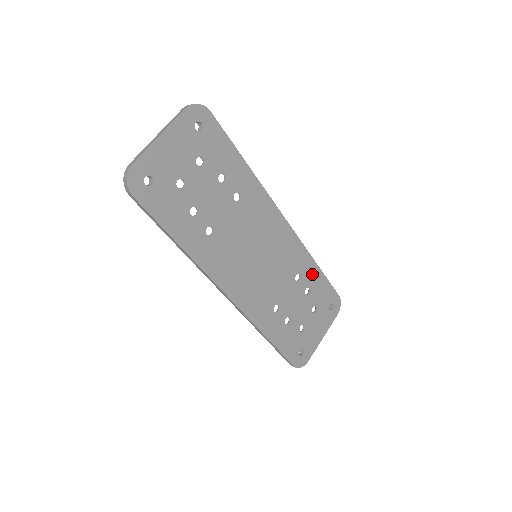
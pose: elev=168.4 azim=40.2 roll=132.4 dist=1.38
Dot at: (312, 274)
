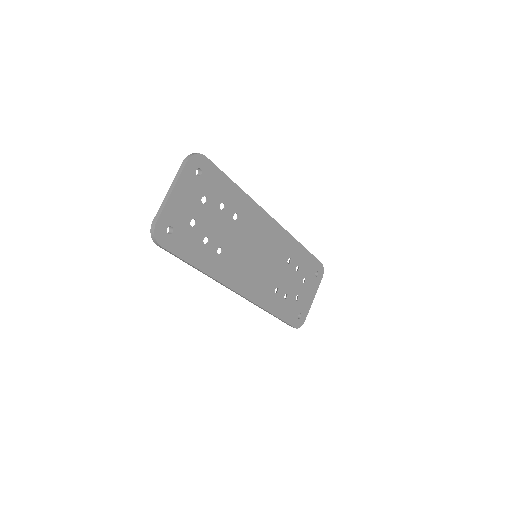
Dot at: (299, 254)
